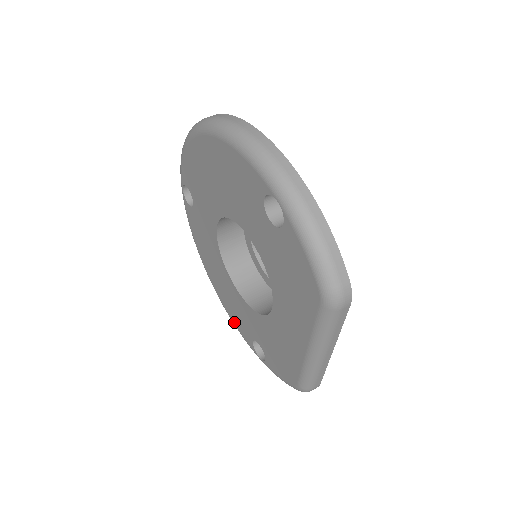
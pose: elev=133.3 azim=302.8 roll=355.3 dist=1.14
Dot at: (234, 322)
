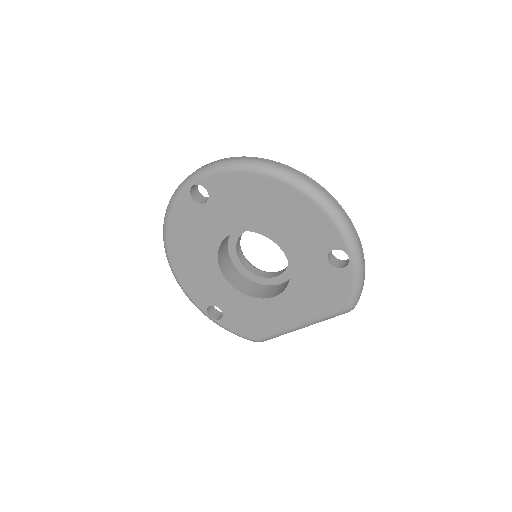
Dot at: (186, 288)
